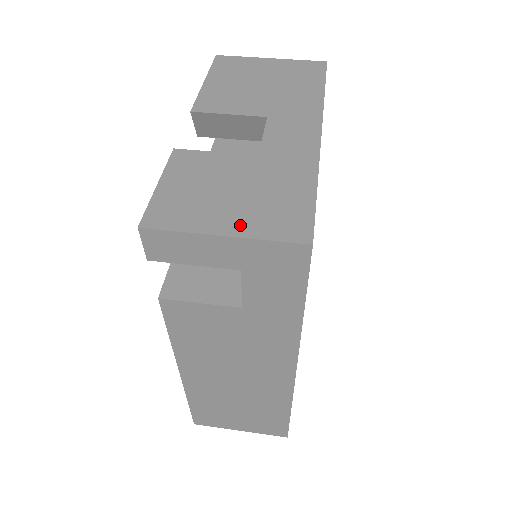
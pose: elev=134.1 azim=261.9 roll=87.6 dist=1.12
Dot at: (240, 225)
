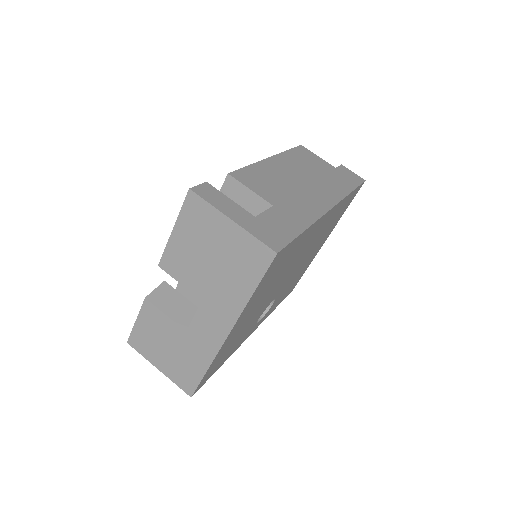
Dot at: (166, 369)
